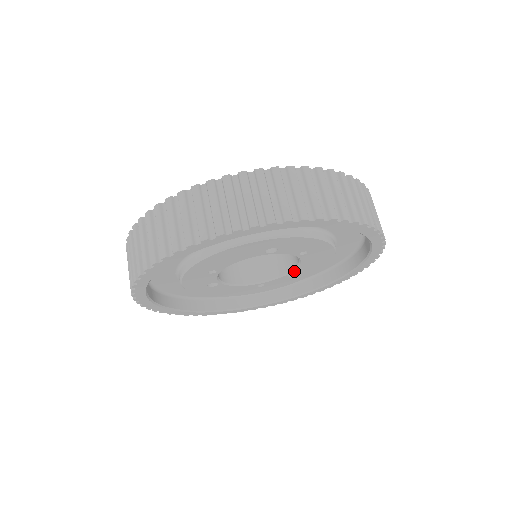
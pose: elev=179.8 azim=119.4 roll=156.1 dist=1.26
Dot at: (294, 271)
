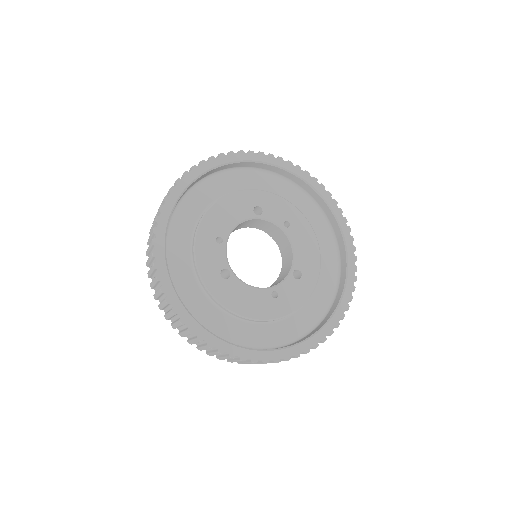
Dot at: (295, 266)
